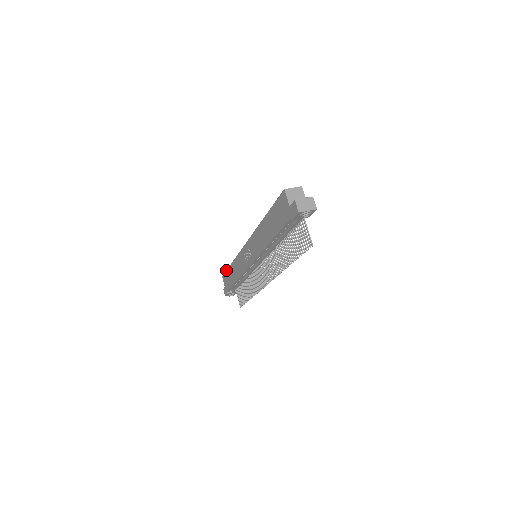
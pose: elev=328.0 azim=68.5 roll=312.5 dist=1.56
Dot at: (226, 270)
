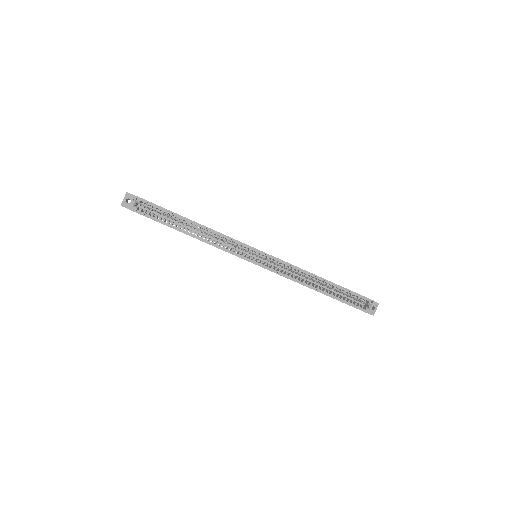
Dot at: occluded
